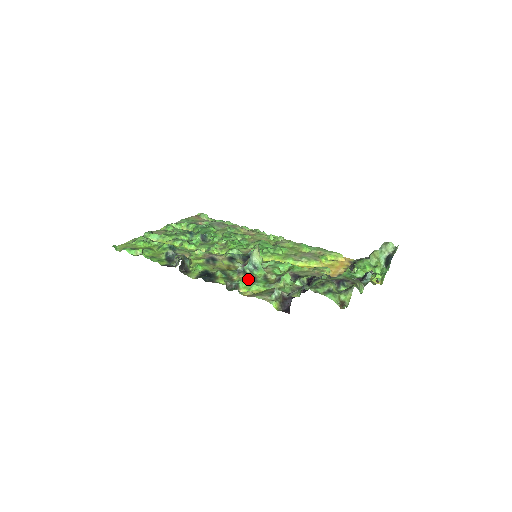
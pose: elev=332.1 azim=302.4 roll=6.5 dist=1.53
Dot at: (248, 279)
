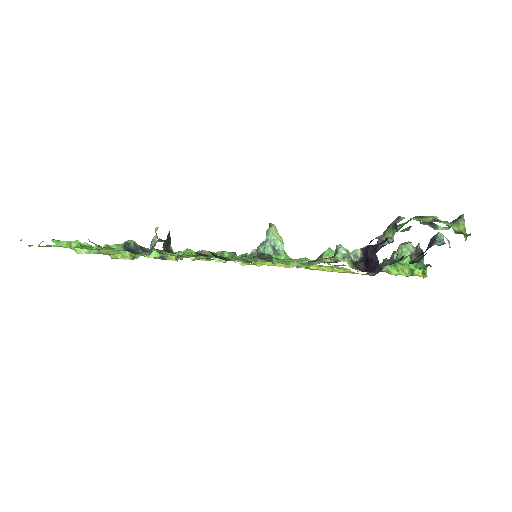
Dot at: occluded
